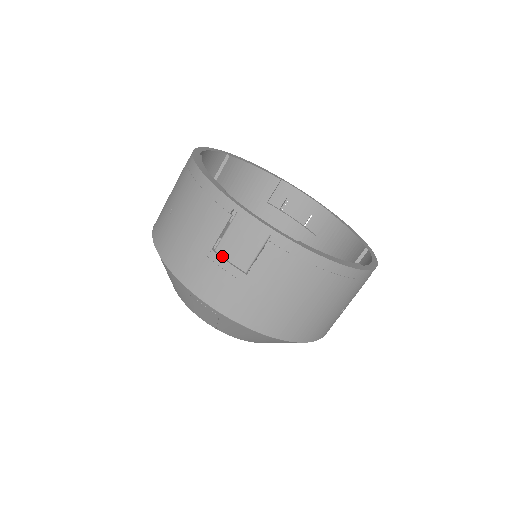
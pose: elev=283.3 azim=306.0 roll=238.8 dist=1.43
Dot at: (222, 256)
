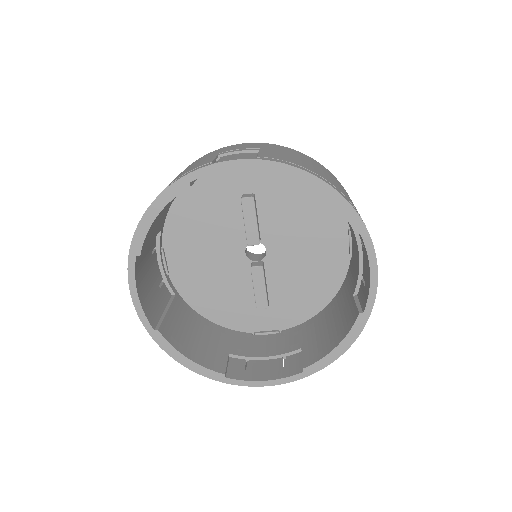
Dot at: occluded
